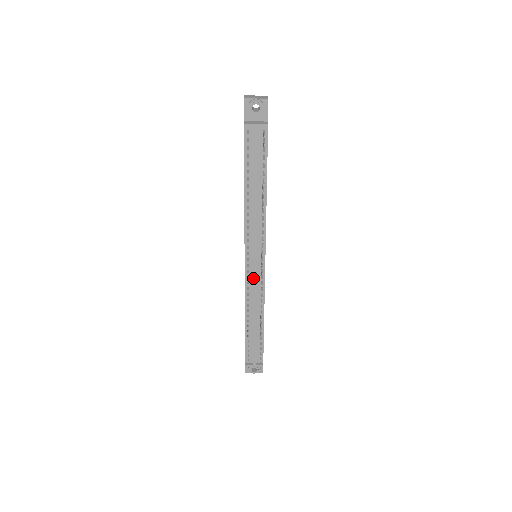
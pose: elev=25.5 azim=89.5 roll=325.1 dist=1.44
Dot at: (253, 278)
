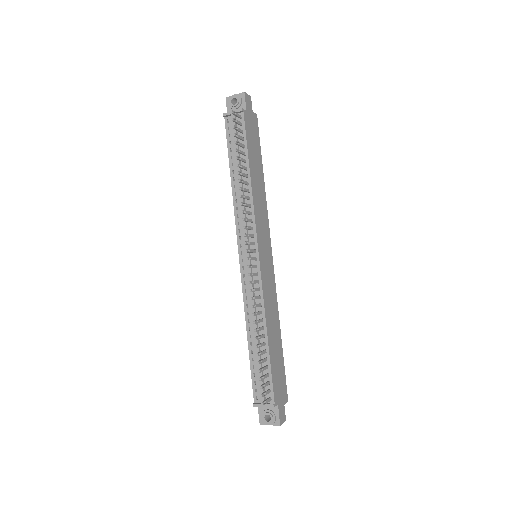
Dot at: (247, 274)
